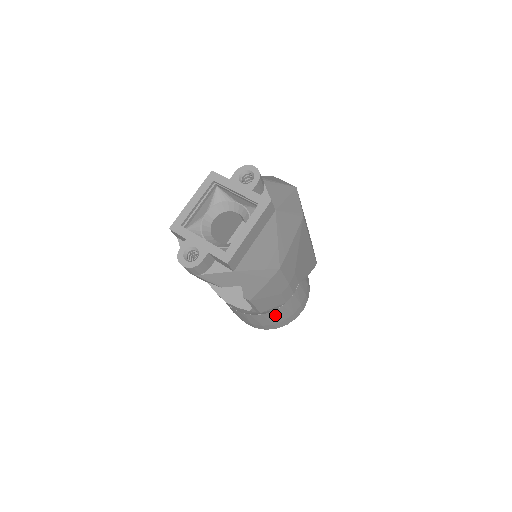
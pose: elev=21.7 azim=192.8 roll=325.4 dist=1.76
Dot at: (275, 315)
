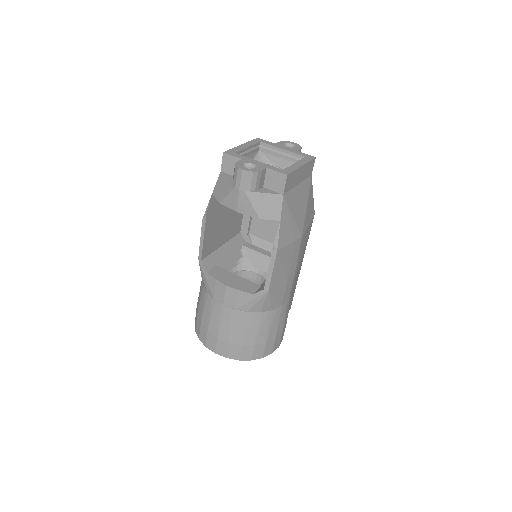
Dot at: (265, 323)
